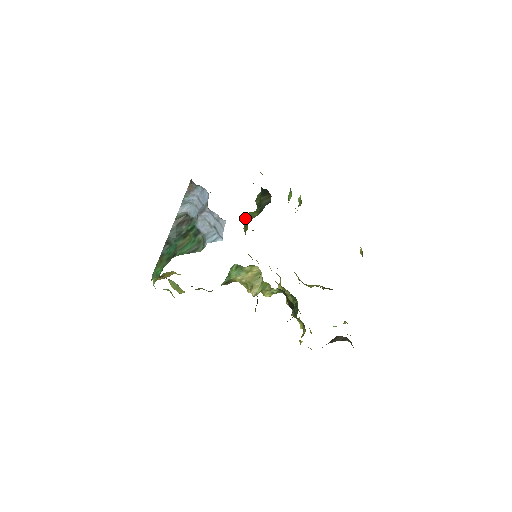
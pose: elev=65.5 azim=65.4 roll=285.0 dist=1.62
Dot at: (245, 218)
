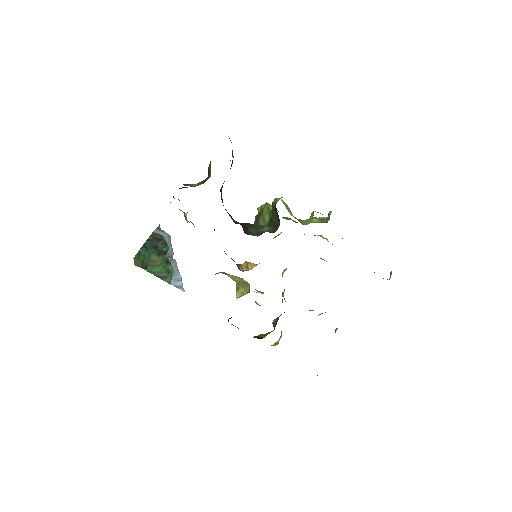
Dot at: (261, 206)
